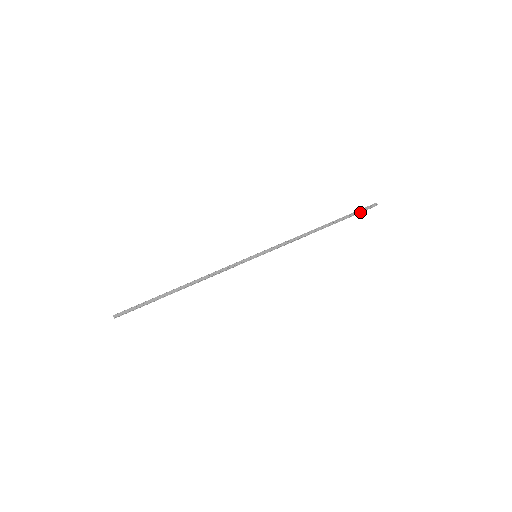
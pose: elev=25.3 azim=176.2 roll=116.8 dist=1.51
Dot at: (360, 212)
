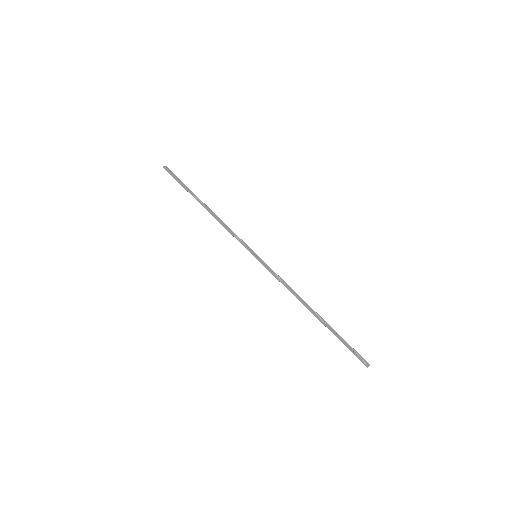
Dot at: (350, 348)
